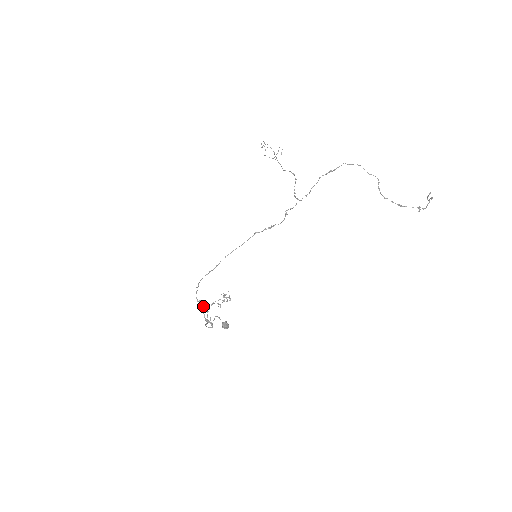
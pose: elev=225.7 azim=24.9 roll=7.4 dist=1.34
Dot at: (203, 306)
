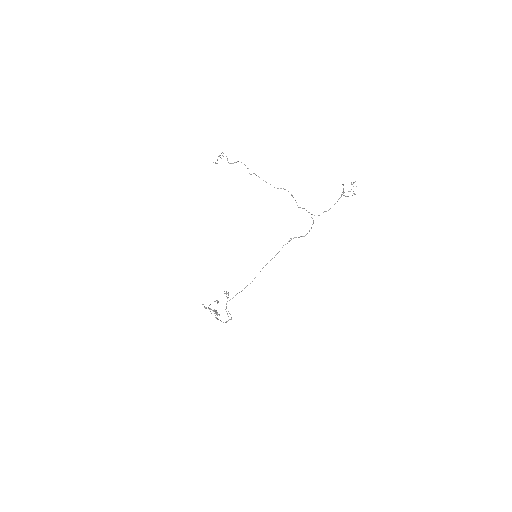
Dot at: occluded
